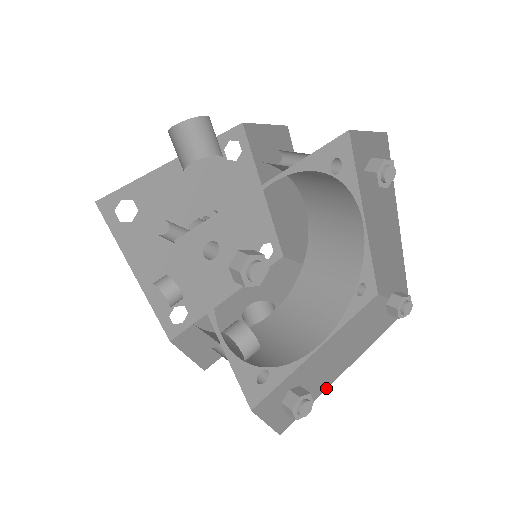
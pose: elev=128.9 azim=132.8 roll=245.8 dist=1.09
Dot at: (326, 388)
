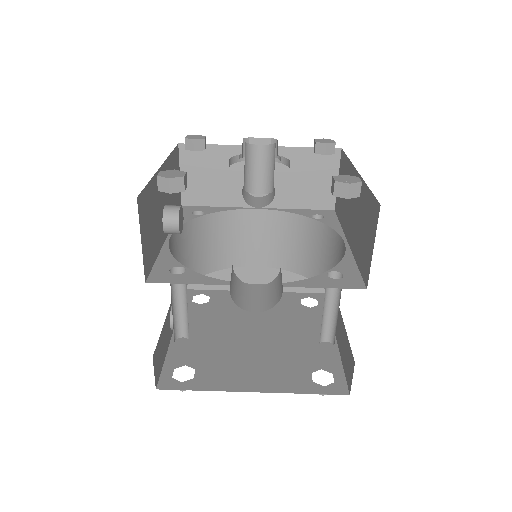
Dot at: occluded
